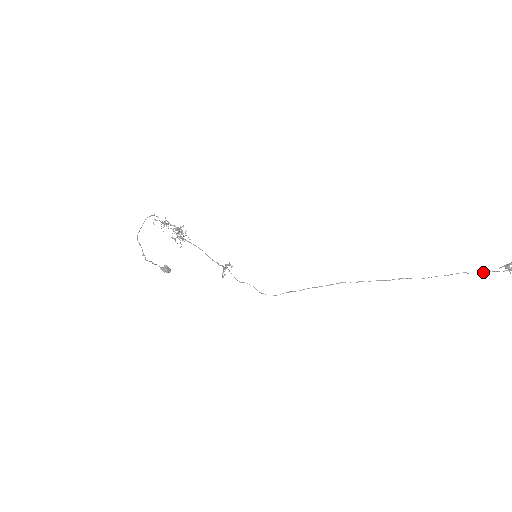
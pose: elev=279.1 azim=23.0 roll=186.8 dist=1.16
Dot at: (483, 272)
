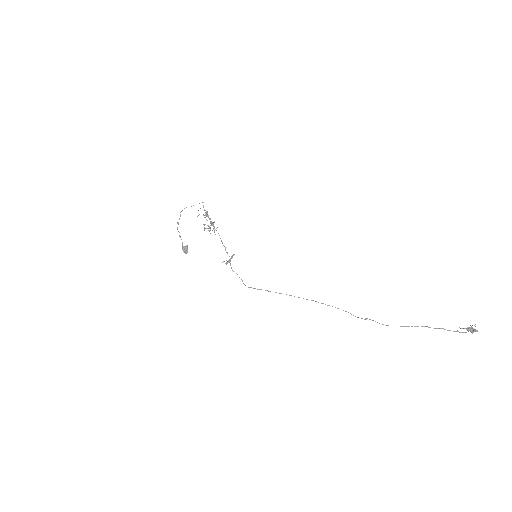
Dot at: (444, 329)
